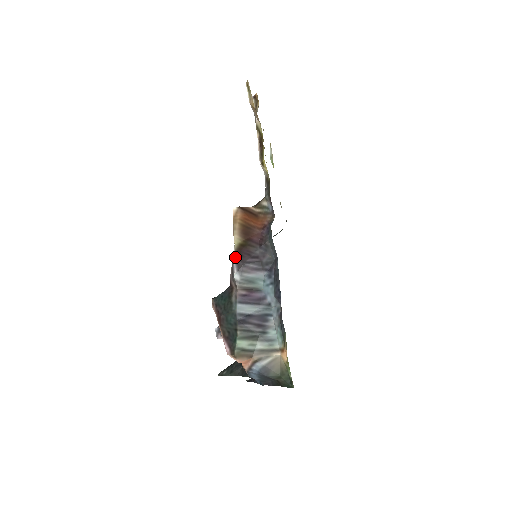
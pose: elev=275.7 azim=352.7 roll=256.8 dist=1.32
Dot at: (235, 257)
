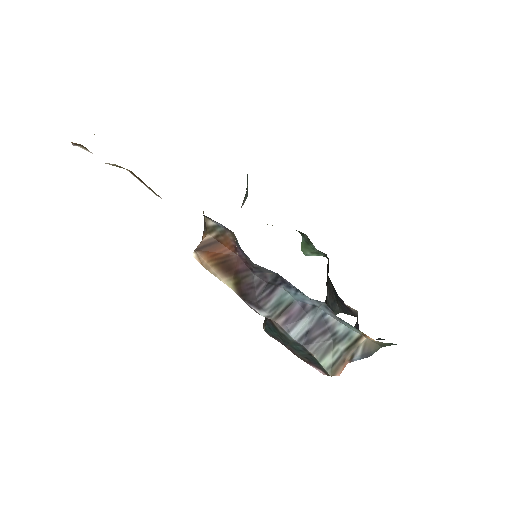
Dot at: occluded
